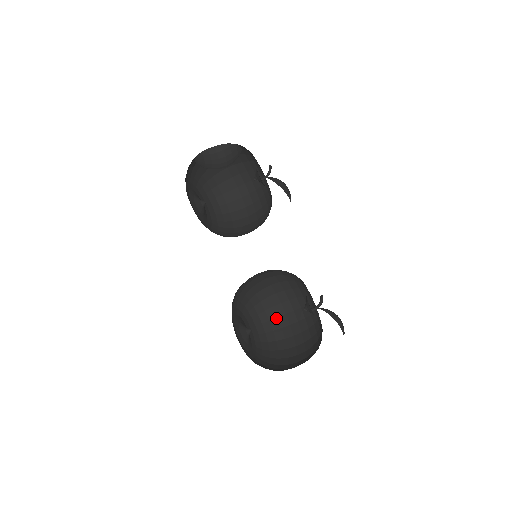
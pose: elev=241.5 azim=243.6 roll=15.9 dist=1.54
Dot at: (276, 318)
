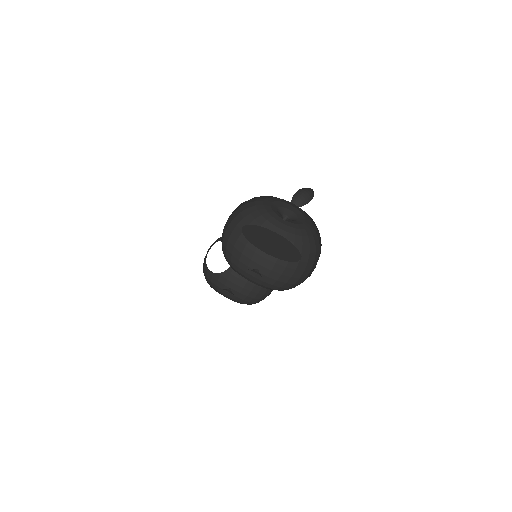
Dot at: occluded
